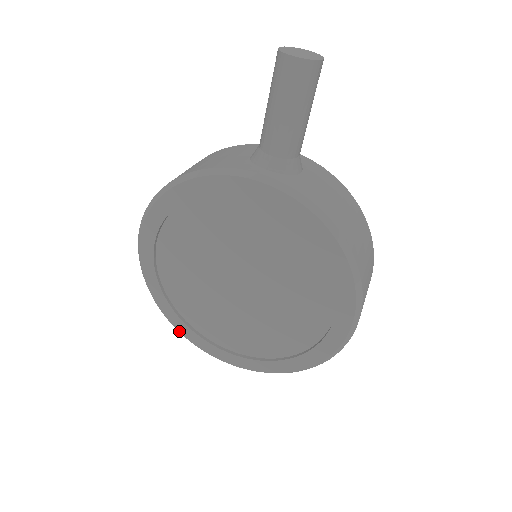
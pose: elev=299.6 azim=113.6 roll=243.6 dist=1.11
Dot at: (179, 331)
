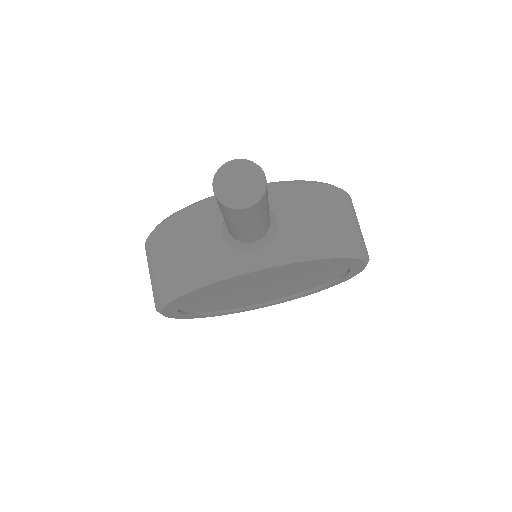
Dot at: occluded
